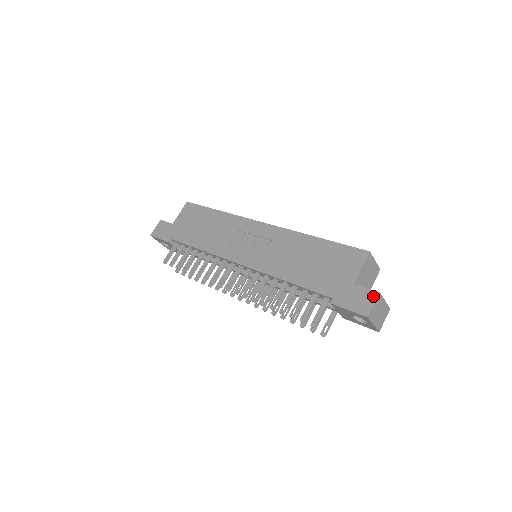
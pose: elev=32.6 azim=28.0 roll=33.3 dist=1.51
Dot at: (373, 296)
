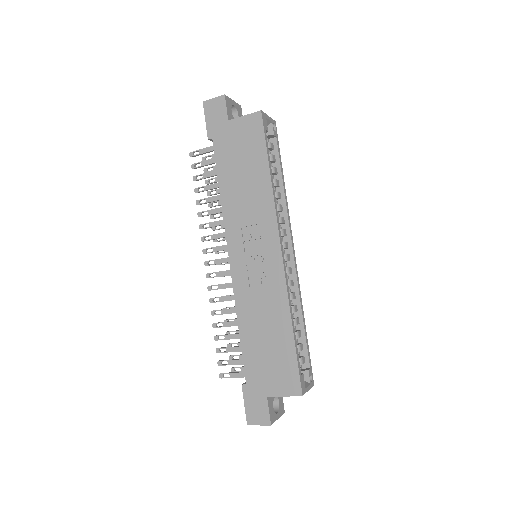
Dot at: (265, 421)
